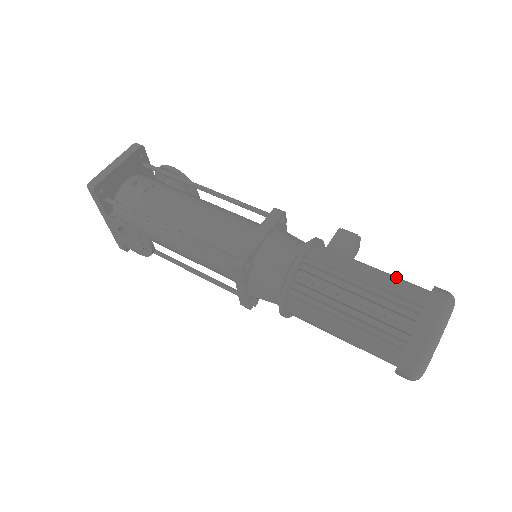
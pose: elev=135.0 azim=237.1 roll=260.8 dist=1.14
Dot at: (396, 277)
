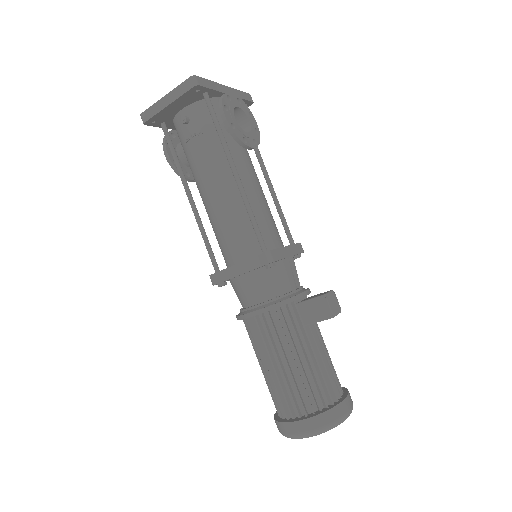
Dot at: (315, 377)
